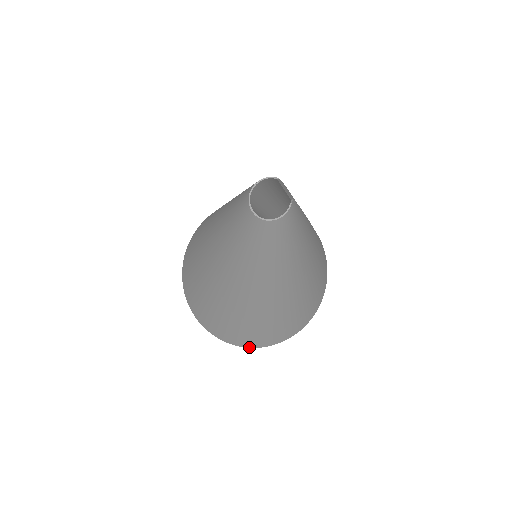
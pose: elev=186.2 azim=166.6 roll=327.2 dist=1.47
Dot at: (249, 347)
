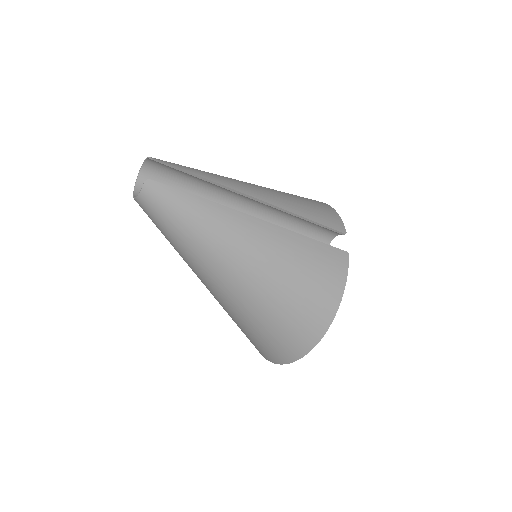
Dot at: (265, 358)
